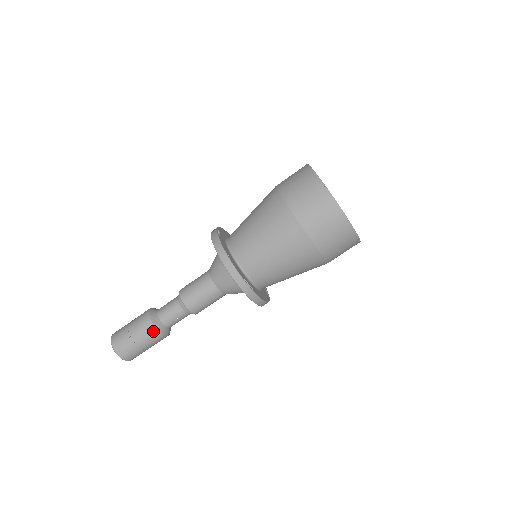
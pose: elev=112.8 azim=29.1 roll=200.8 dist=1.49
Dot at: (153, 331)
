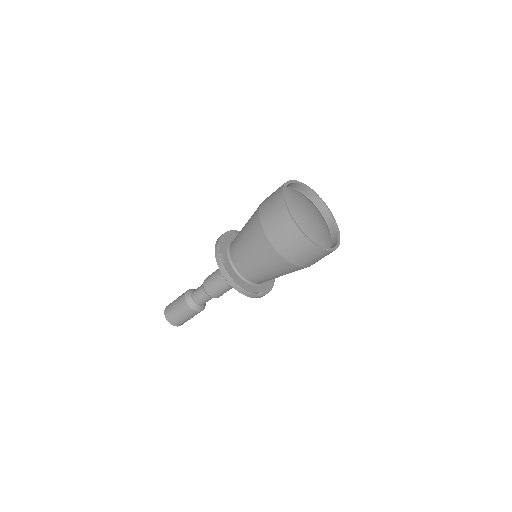
Dot at: (183, 299)
